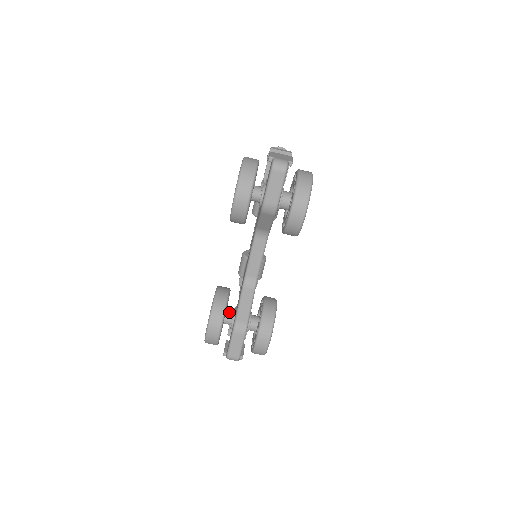
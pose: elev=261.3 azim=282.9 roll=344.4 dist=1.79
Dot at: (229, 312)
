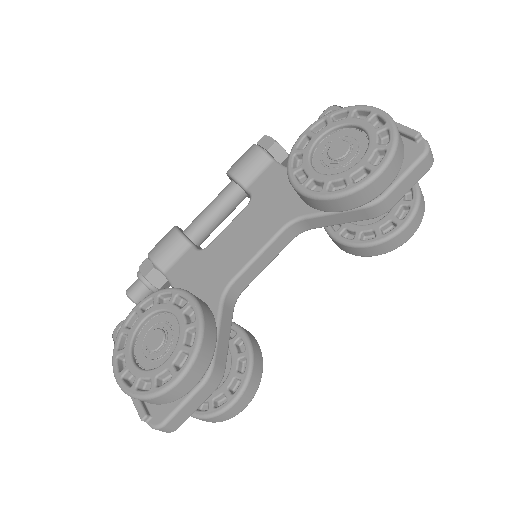
Dot at: occluded
